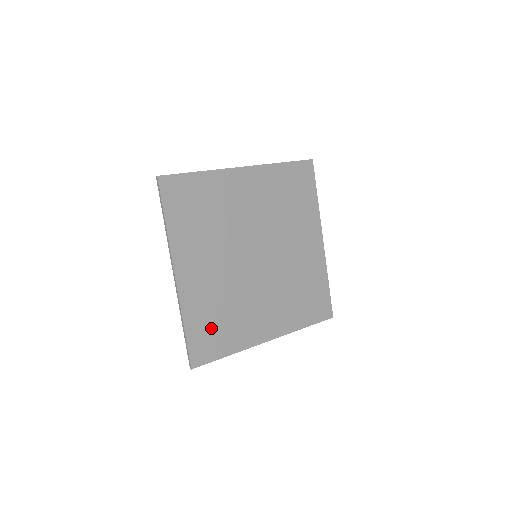
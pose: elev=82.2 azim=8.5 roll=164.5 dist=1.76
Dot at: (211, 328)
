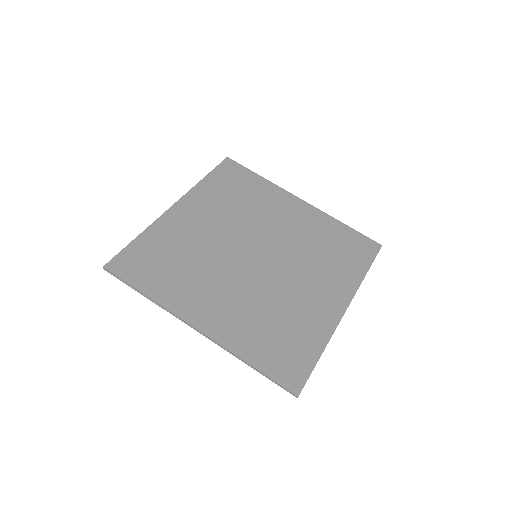
Dot at: (157, 259)
